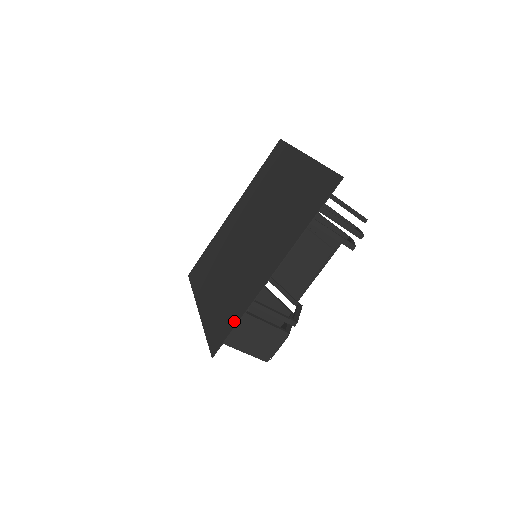
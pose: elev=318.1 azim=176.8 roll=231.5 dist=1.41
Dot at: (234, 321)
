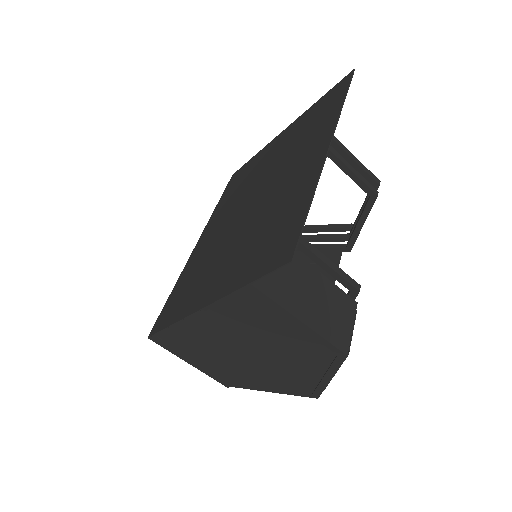
Dot at: (301, 211)
